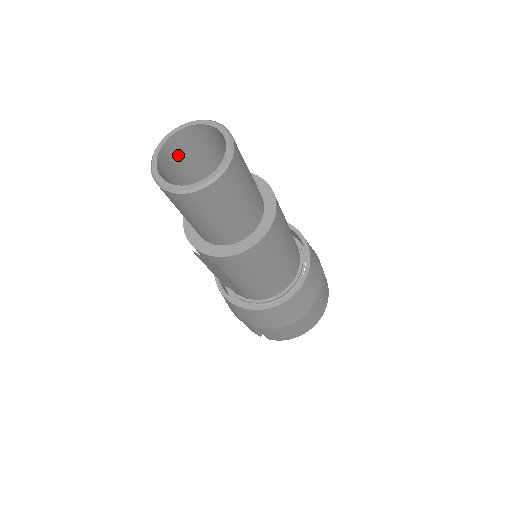
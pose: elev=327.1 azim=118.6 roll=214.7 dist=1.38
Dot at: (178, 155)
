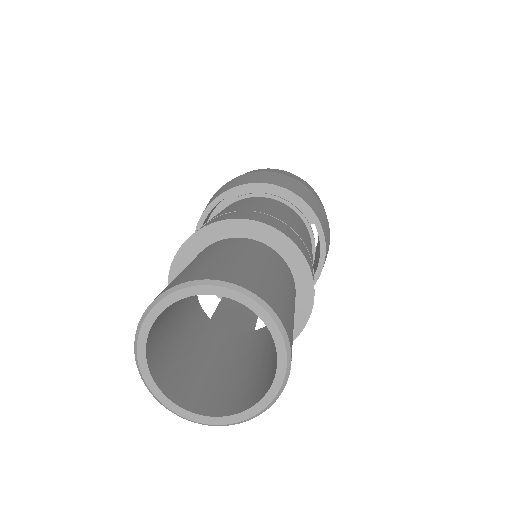
Dot at: (163, 314)
